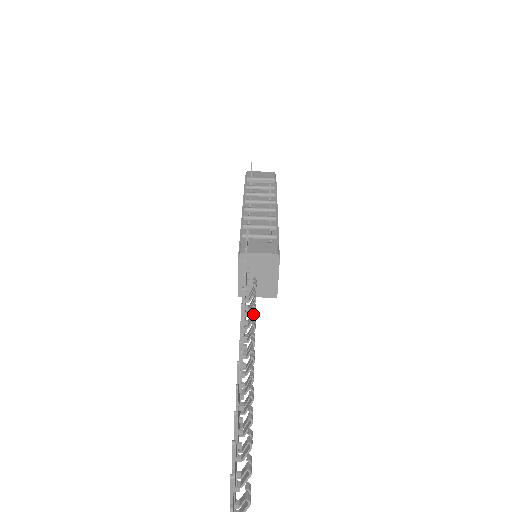
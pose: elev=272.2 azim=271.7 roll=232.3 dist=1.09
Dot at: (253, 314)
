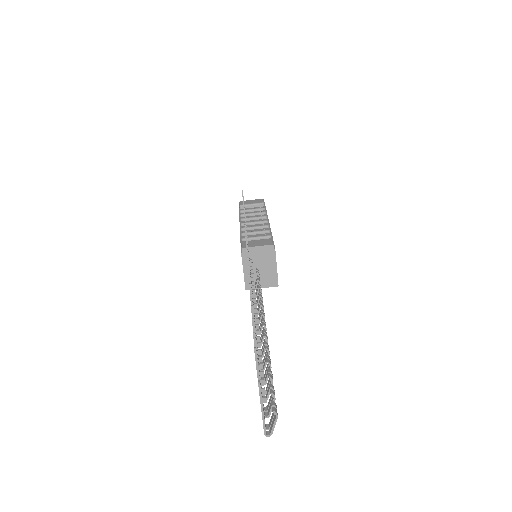
Dot at: occluded
